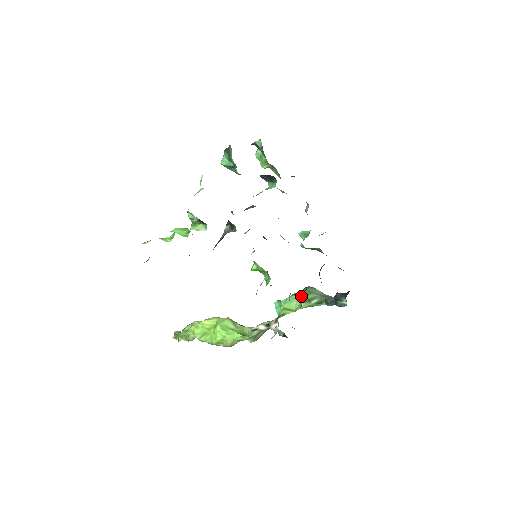
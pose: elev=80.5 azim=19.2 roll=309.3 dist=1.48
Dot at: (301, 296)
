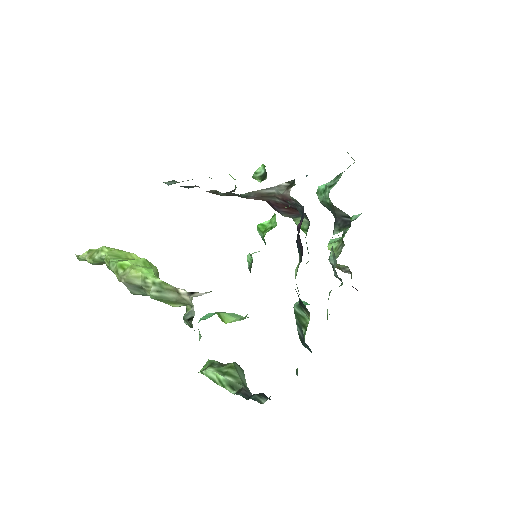
Dot at: (221, 364)
